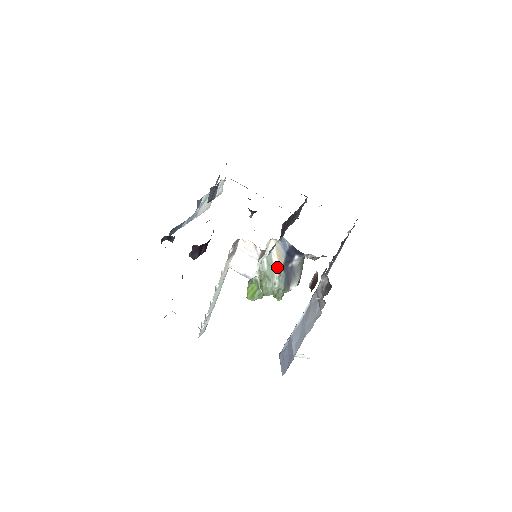
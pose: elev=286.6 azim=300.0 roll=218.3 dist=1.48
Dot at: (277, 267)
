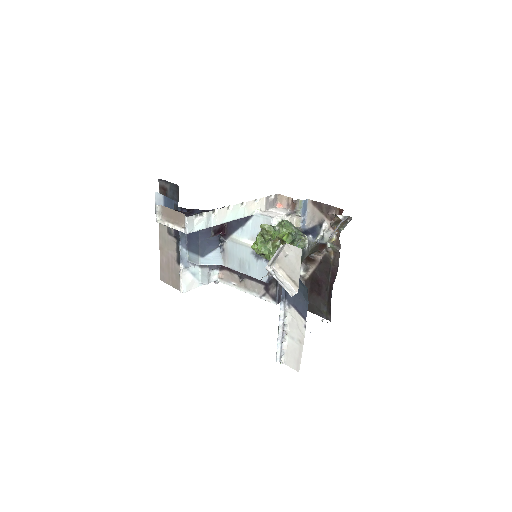
Dot at: occluded
